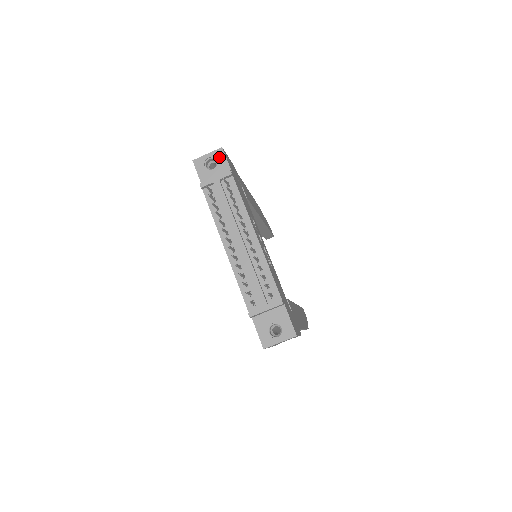
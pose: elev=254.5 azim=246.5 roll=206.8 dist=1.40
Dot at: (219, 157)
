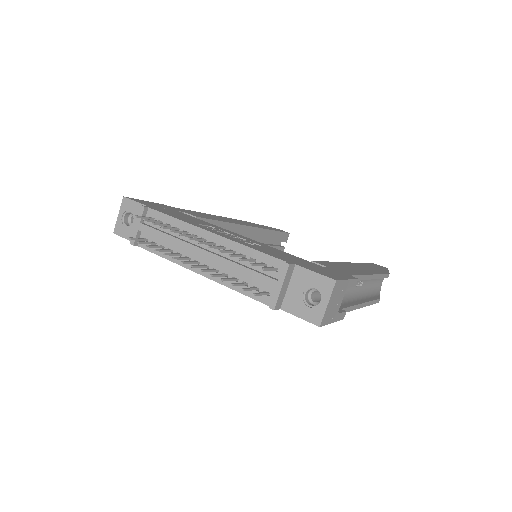
Dot at: (128, 207)
